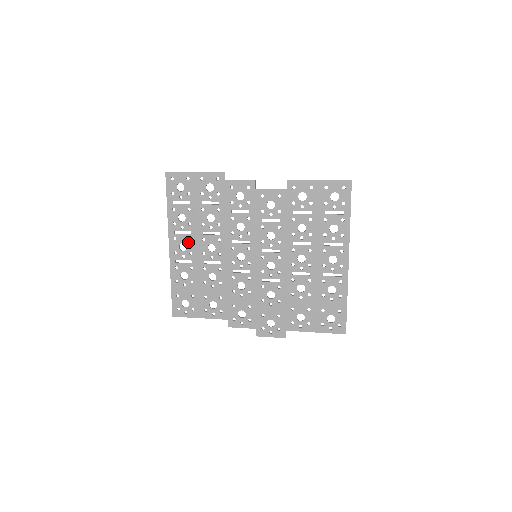
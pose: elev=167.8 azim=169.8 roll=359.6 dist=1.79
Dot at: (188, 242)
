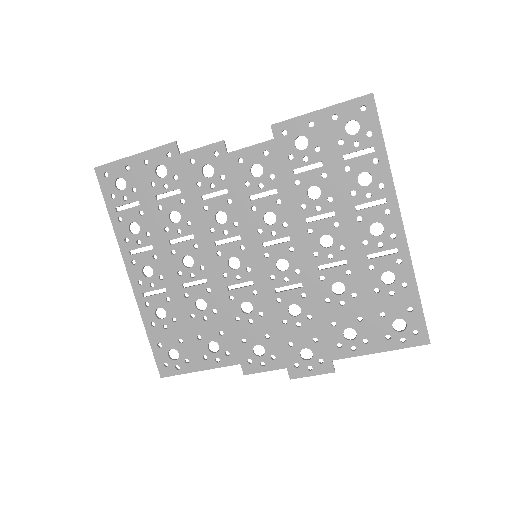
Dot at: (153, 262)
